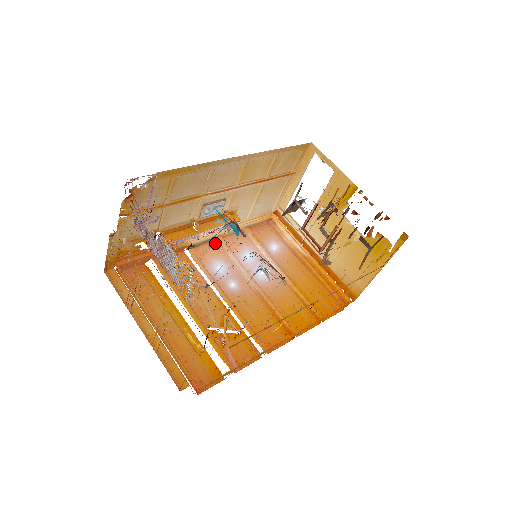
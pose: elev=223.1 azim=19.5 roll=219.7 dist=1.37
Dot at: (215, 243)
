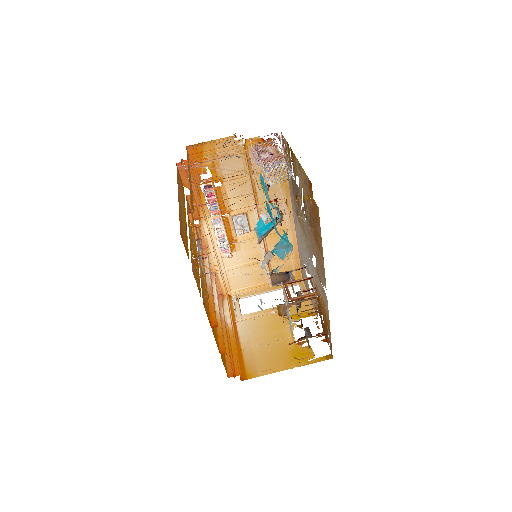
Dot at: occluded
